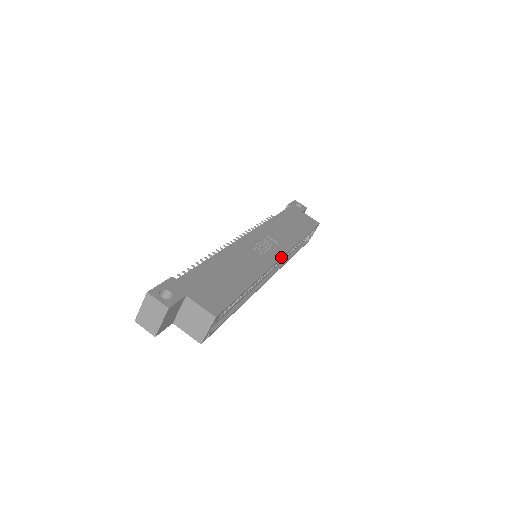
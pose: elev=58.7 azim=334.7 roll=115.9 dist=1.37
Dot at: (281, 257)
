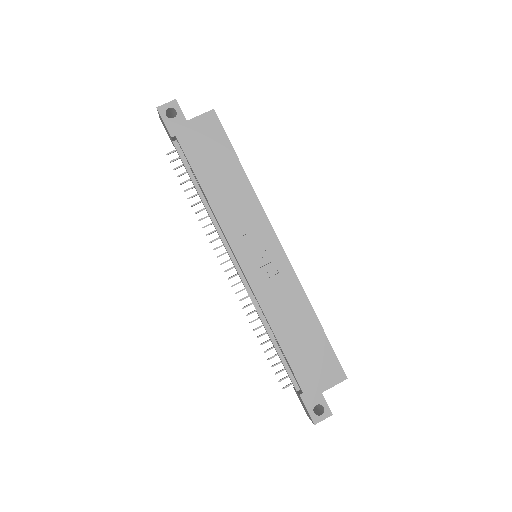
Dot at: (280, 245)
